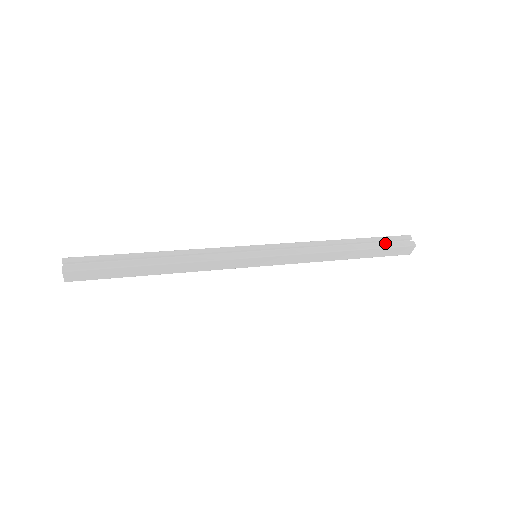
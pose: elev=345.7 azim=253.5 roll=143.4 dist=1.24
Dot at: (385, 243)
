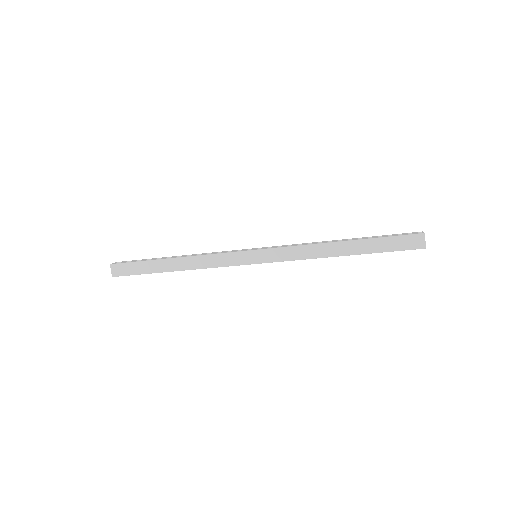
Dot at: (387, 236)
